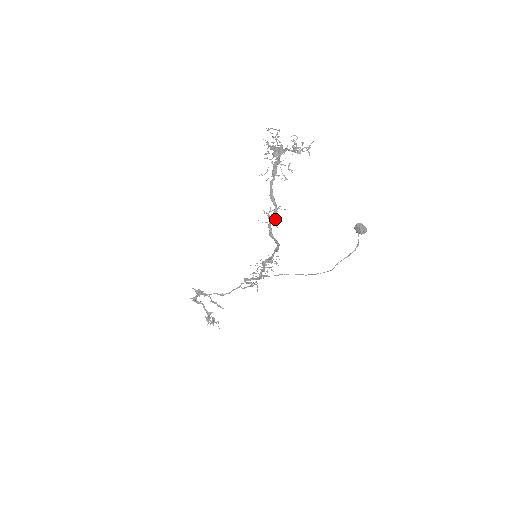
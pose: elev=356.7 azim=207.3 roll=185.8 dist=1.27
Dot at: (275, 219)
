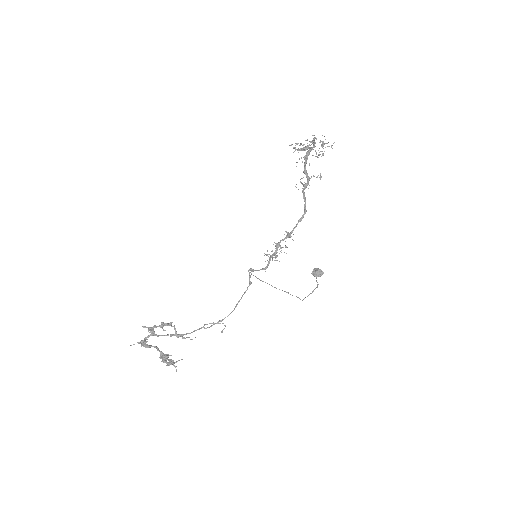
Dot at: (309, 185)
